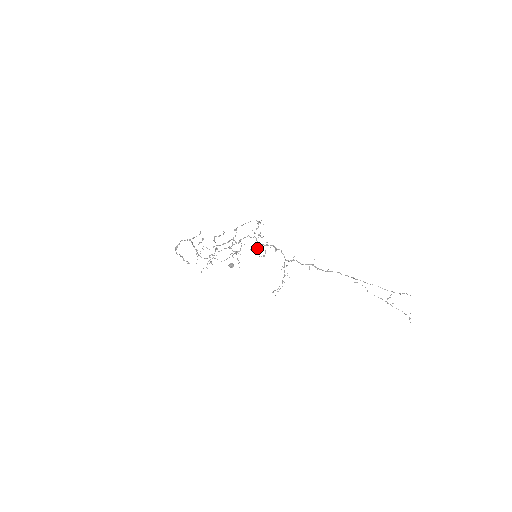
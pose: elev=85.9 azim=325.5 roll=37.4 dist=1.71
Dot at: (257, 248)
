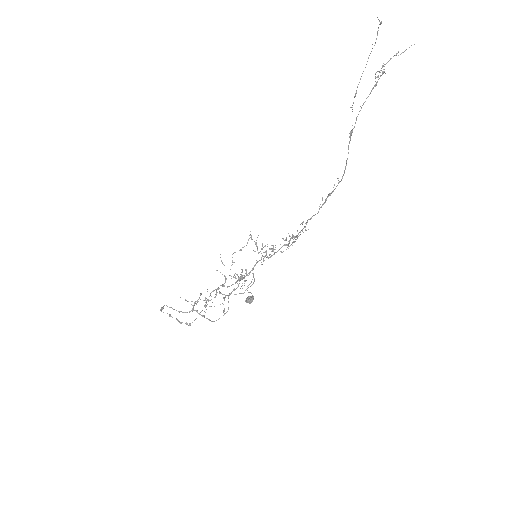
Dot at: occluded
